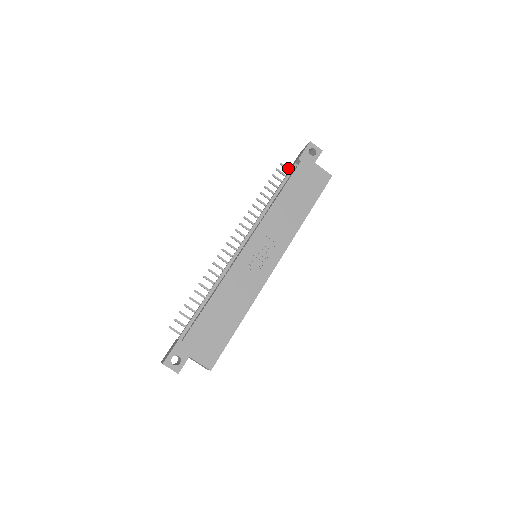
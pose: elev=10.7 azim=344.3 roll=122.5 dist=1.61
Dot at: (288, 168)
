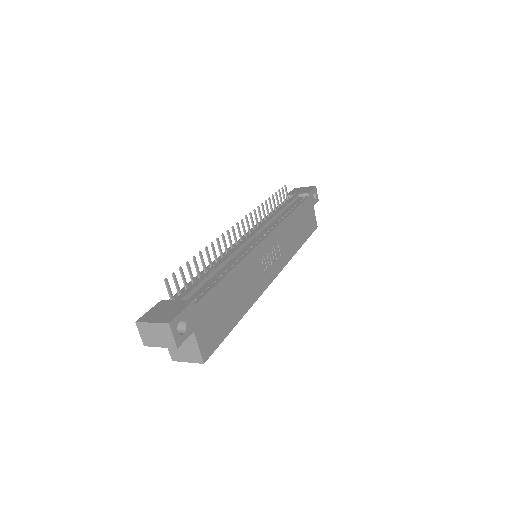
Dot at: occluded
